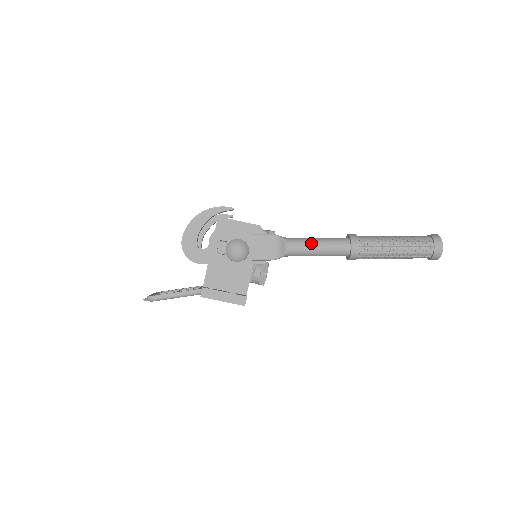
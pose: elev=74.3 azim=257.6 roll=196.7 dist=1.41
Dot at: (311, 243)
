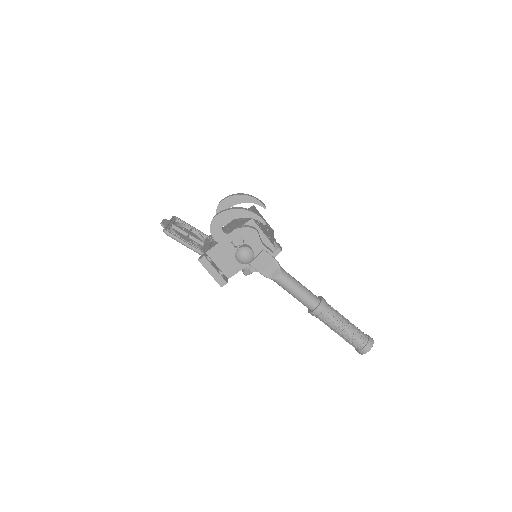
Dot at: (294, 287)
